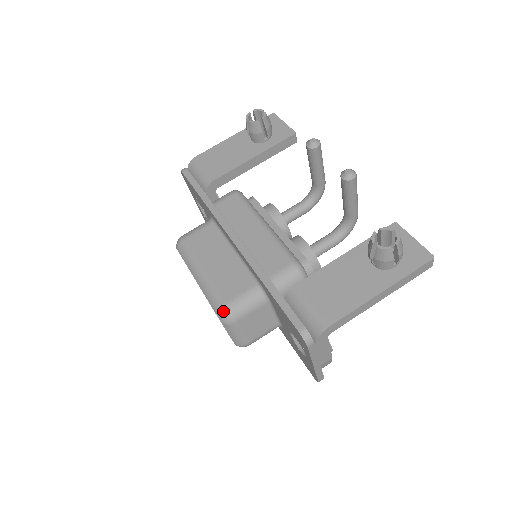
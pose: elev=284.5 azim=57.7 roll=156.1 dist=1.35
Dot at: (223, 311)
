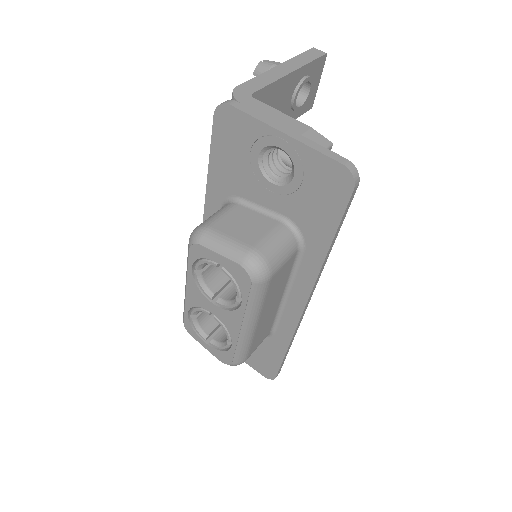
Dot at: (191, 234)
